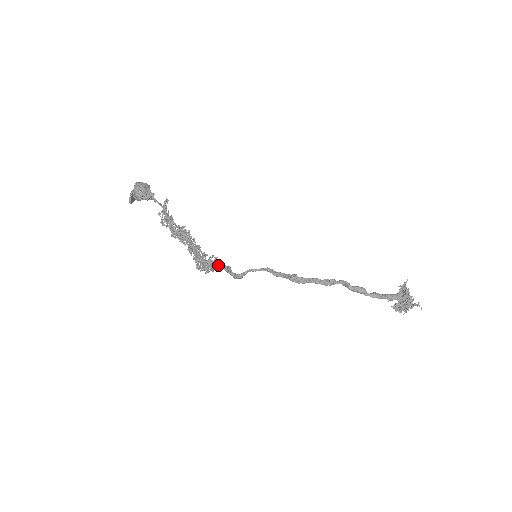
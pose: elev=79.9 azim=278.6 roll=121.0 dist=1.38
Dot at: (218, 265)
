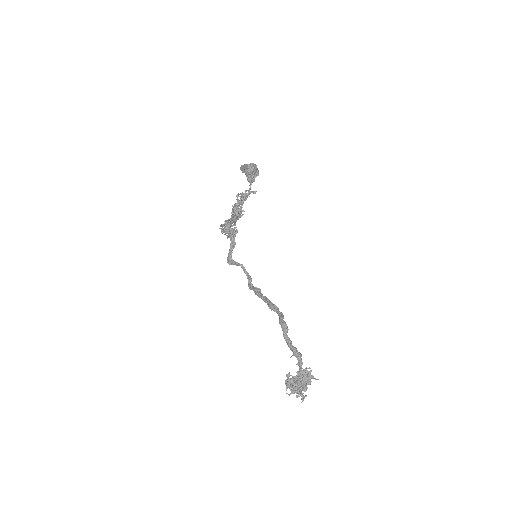
Dot at: (233, 233)
